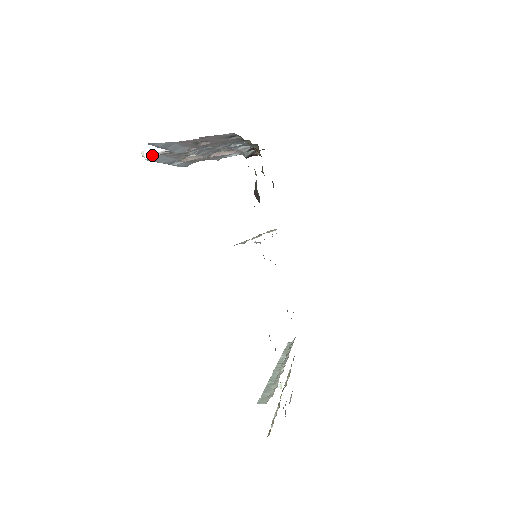
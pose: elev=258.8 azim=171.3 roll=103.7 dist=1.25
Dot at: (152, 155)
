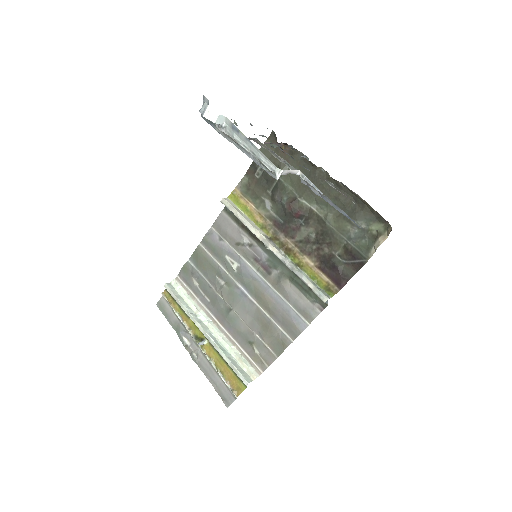
Dot at: (282, 174)
